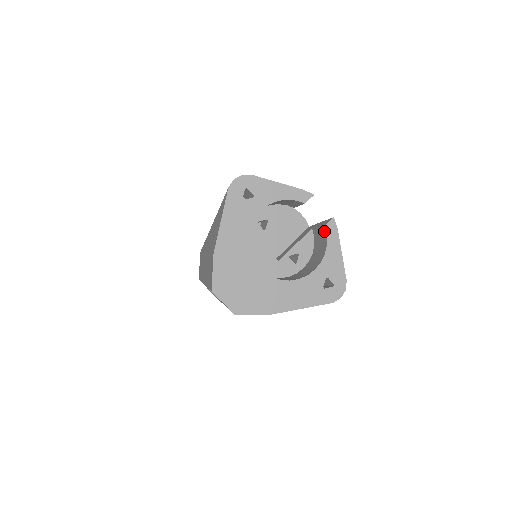
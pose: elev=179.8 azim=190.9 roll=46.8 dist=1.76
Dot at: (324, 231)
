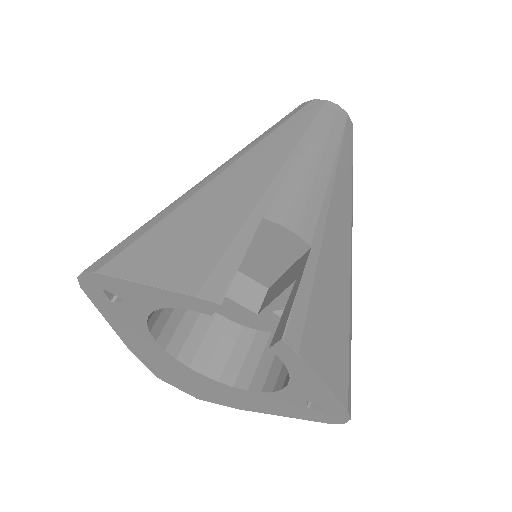
Dot at: occluded
